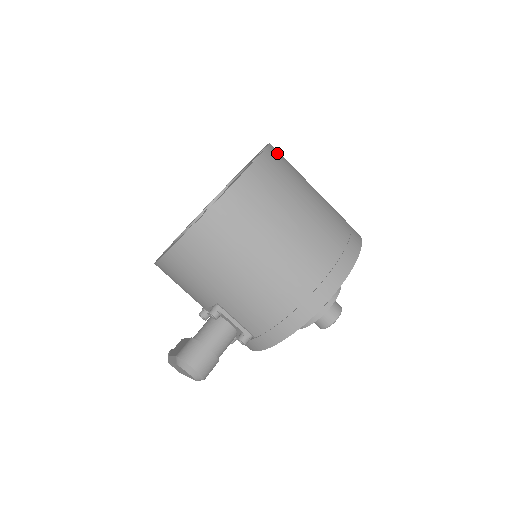
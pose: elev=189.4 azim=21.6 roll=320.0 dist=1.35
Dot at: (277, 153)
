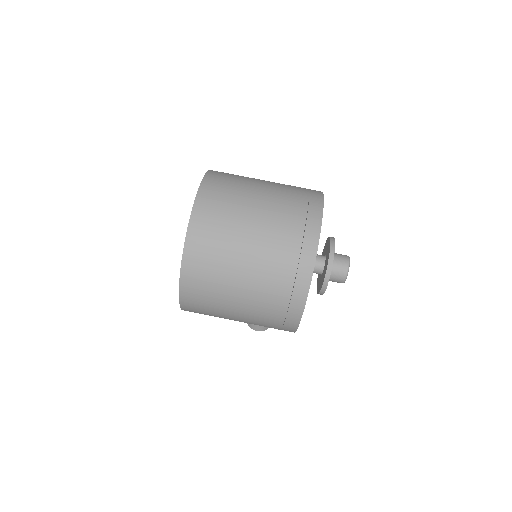
Dot at: (196, 242)
